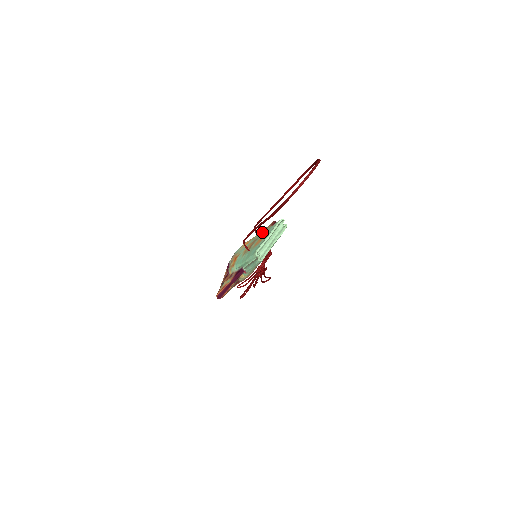
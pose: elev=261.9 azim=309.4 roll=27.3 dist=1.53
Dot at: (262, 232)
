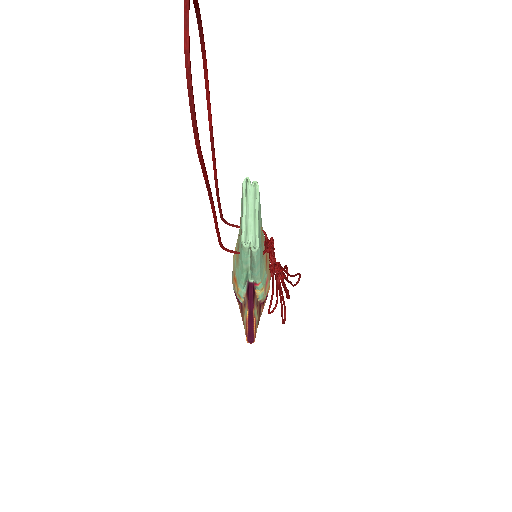
Dot at: occluded
